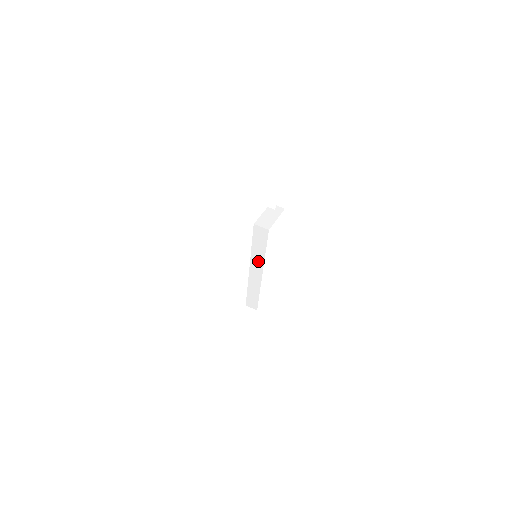
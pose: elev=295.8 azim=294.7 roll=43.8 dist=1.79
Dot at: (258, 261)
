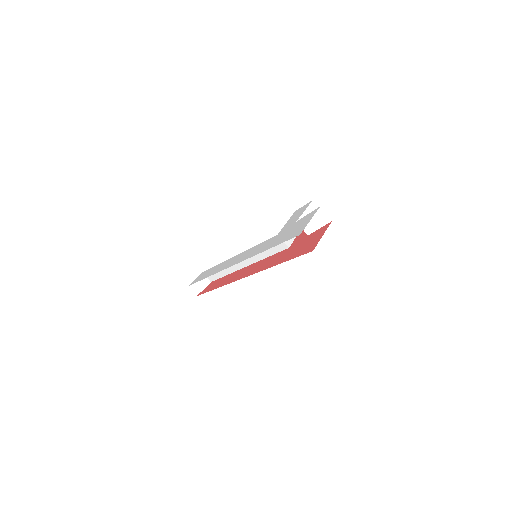
Dot at: (252, 257)
